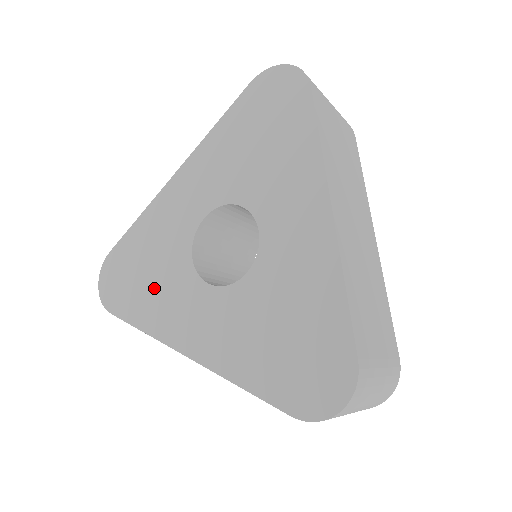
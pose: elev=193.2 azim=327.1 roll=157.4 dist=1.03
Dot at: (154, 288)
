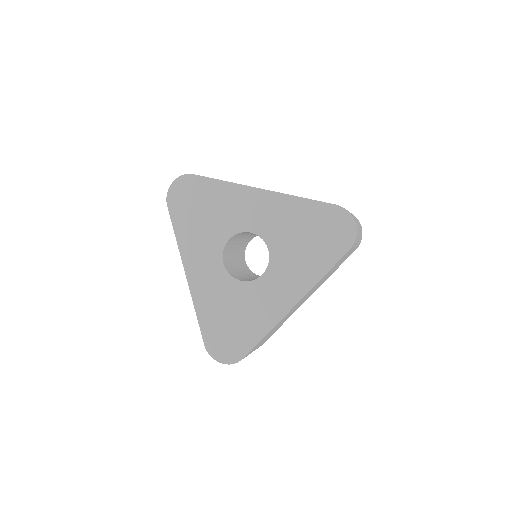
Dot at: (199, 227)
